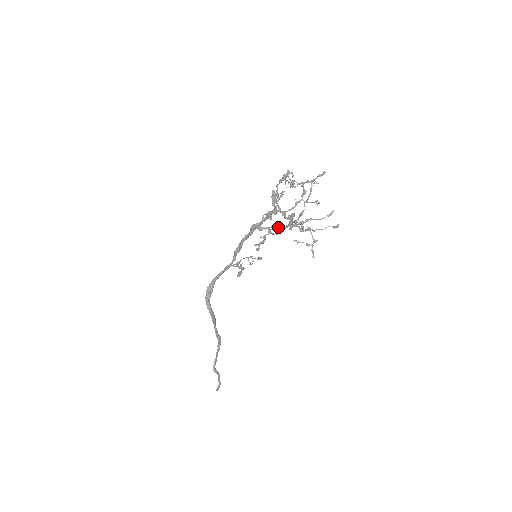
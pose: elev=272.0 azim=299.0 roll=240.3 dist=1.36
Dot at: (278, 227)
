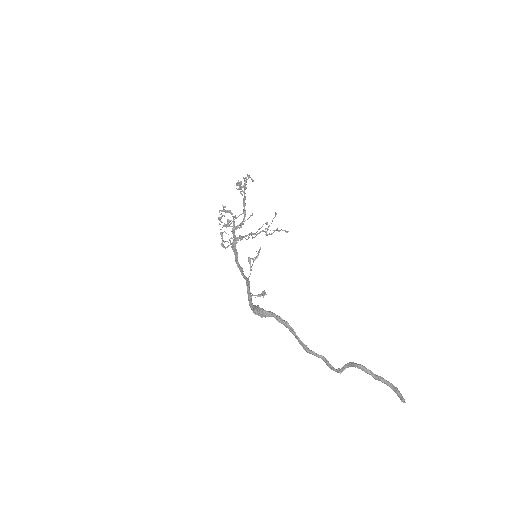
Dot at: occluded
